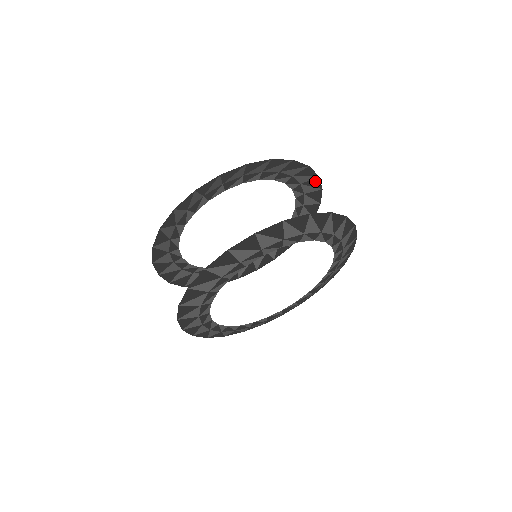
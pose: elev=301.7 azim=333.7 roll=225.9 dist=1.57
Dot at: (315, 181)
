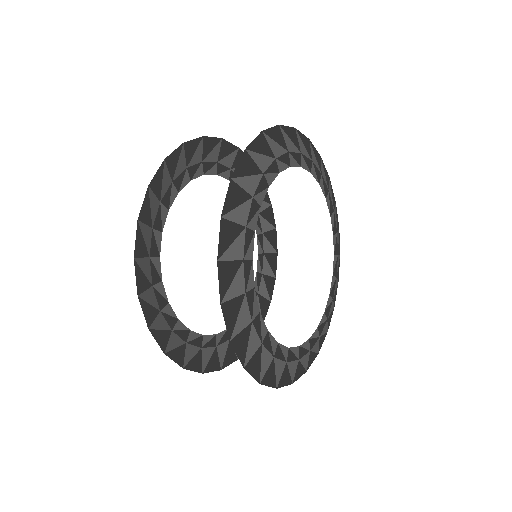
Dot at: occluded
